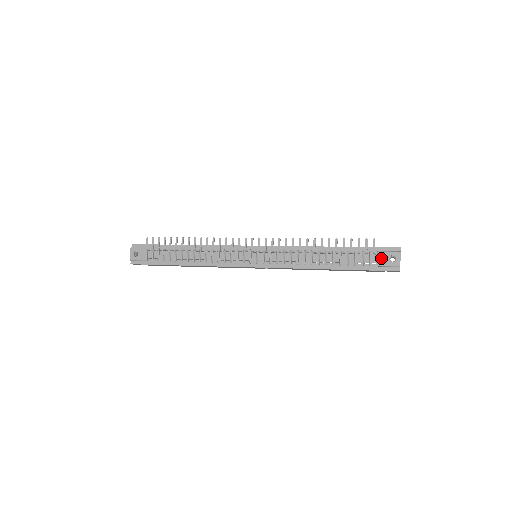
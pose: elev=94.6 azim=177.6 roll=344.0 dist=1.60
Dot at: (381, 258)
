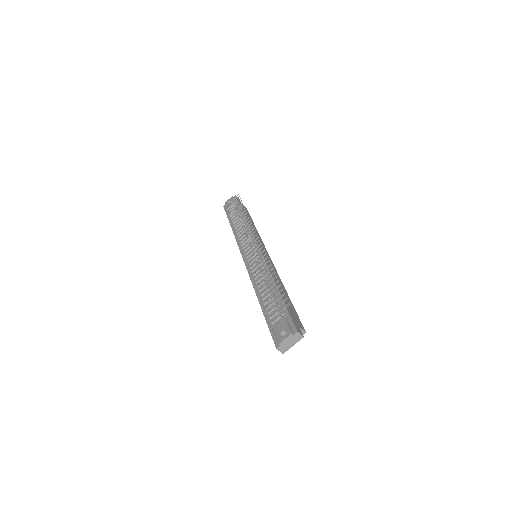
Dot at: (280, 324)
